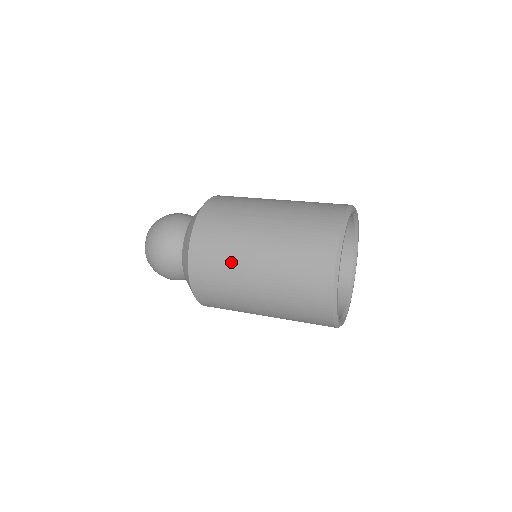
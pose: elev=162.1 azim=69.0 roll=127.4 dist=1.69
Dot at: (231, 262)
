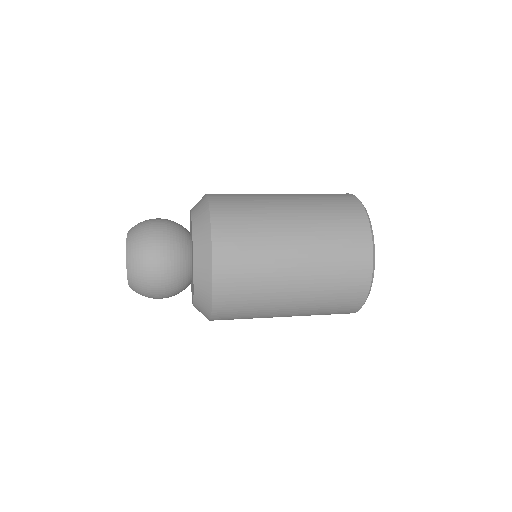
Dot at: (266, 269)
